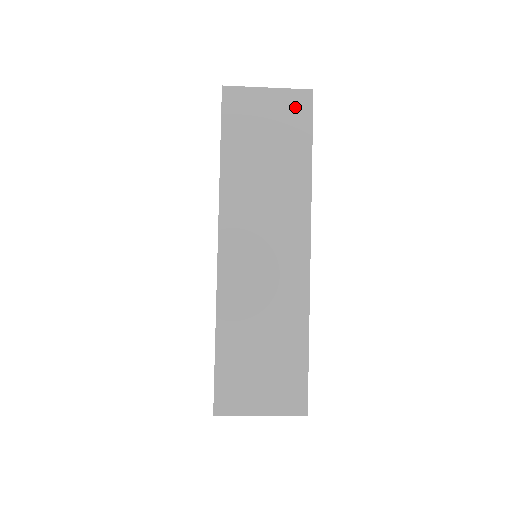
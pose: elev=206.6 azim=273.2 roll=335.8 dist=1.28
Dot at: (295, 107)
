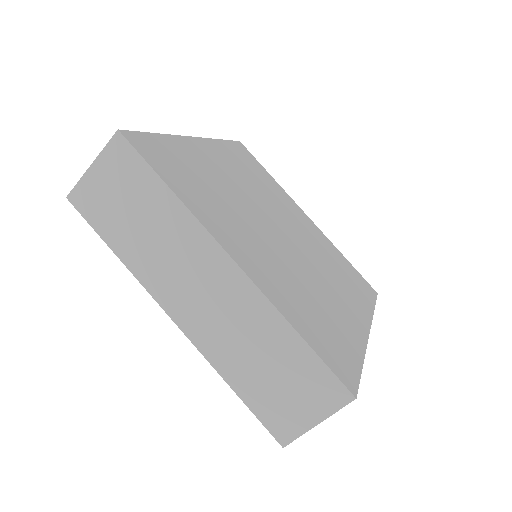
Dot at: occluded
